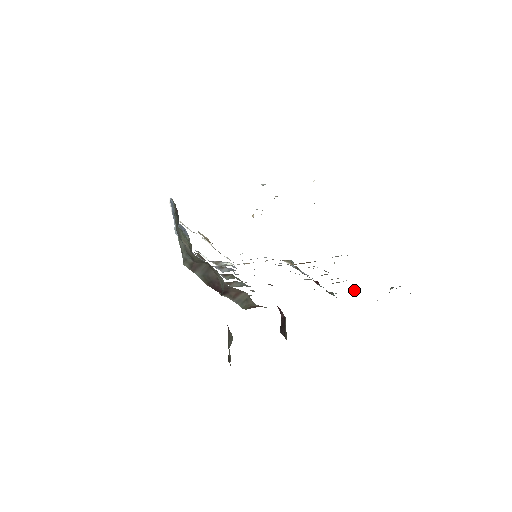
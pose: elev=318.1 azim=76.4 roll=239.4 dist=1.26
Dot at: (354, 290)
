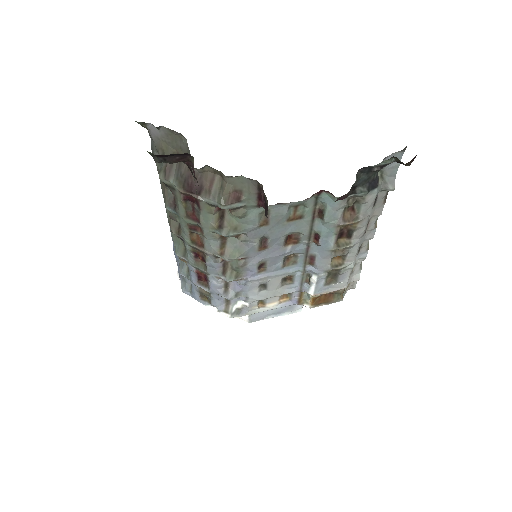
Dot at: (352, 216)
